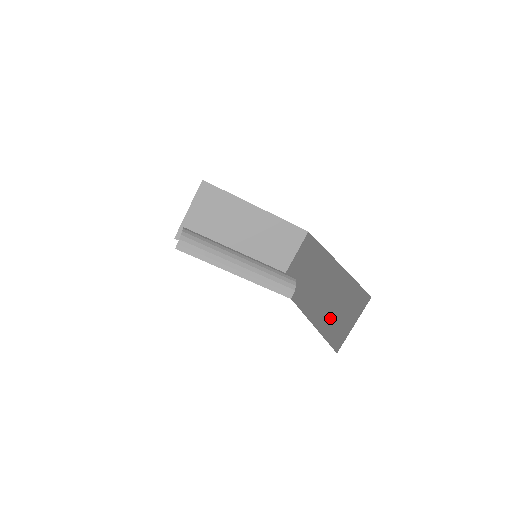
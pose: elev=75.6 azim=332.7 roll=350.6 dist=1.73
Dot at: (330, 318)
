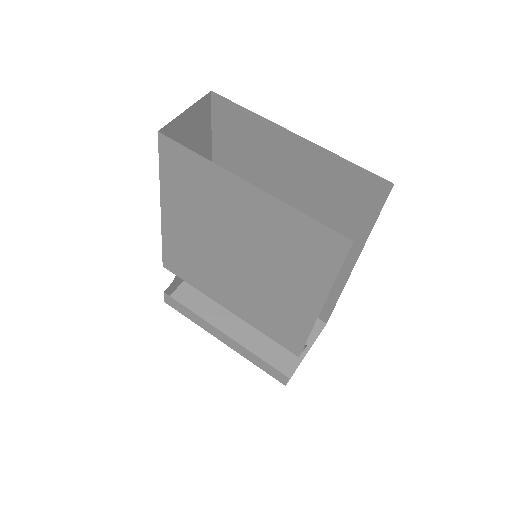
Dot at: occluded
